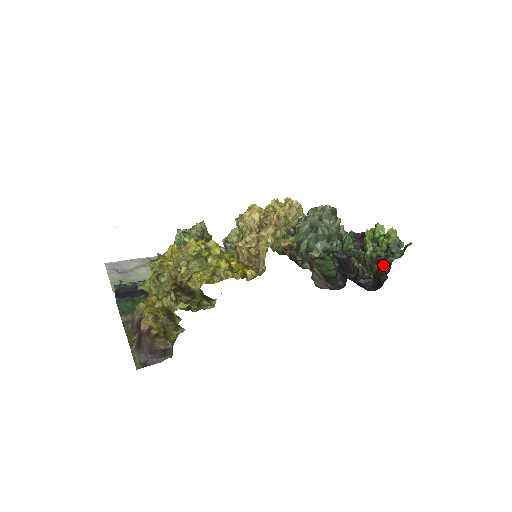
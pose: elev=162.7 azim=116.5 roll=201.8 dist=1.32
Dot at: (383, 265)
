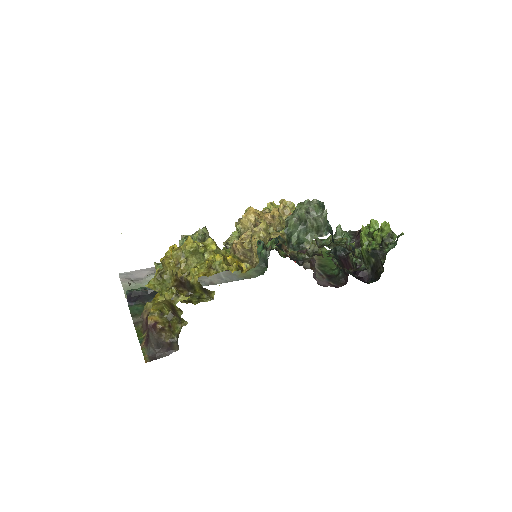
Dot at: (379, 257)
